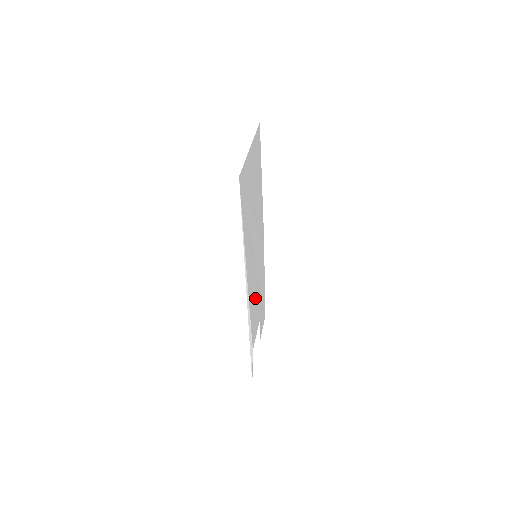
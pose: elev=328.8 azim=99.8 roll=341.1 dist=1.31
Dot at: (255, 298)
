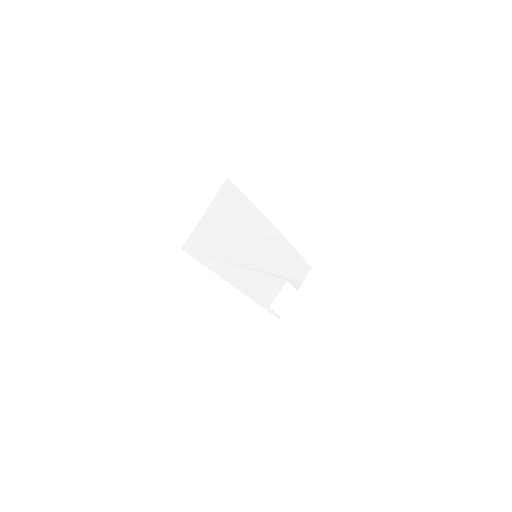
Dot at: (264, 279)
